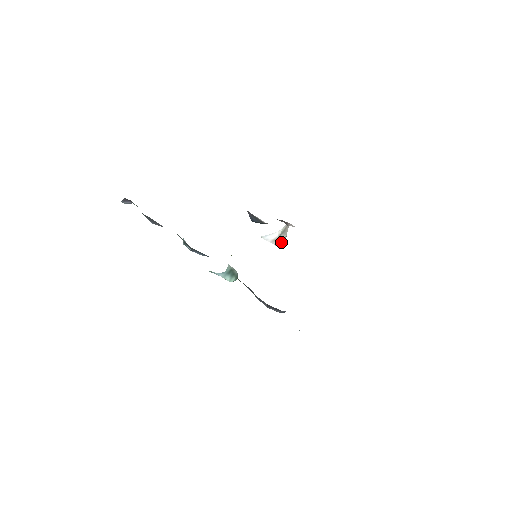
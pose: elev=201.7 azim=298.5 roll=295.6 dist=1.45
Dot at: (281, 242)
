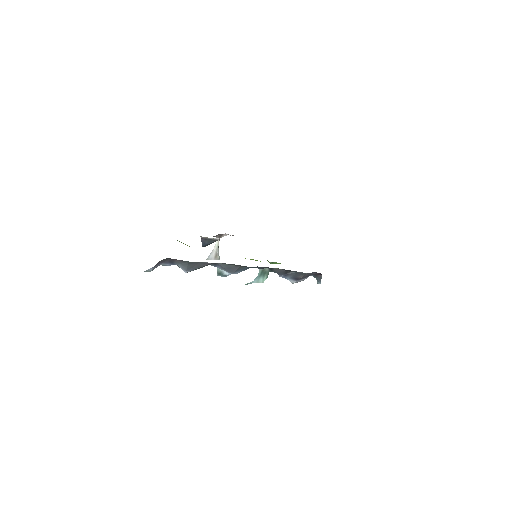
Dot at: (219, 256)
